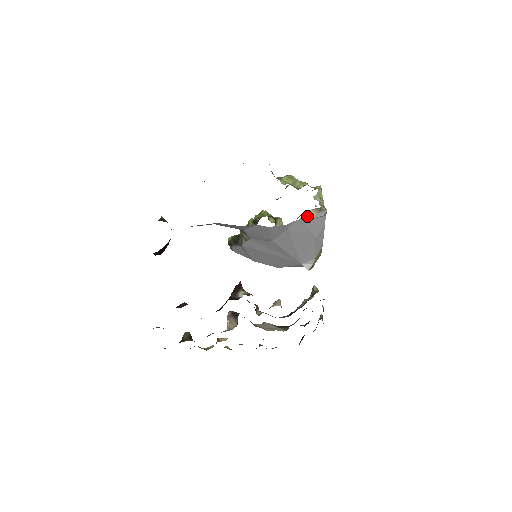
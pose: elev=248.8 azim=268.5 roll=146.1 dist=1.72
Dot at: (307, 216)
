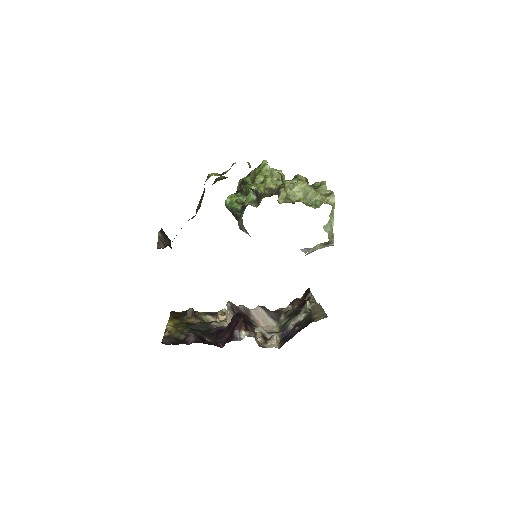
Dot at: (313, 249)
